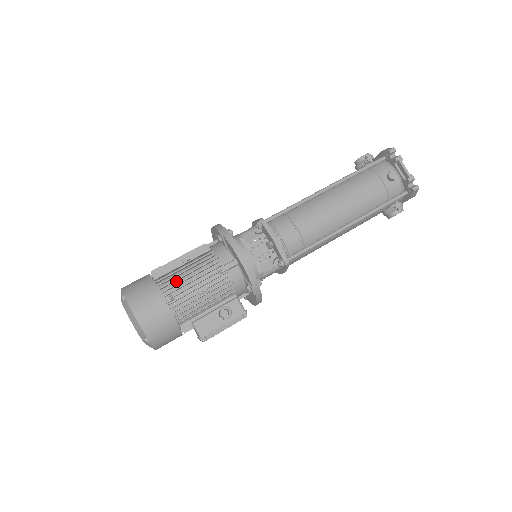
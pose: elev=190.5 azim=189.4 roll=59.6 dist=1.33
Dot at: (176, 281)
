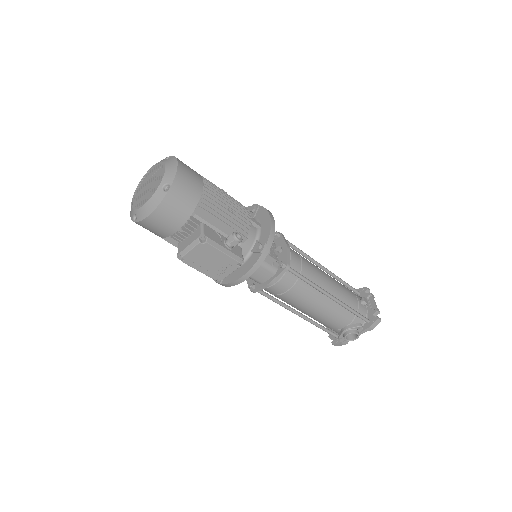
Dot at: occluded
